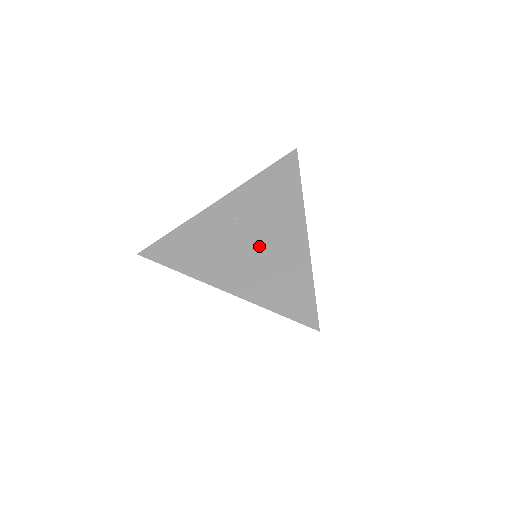
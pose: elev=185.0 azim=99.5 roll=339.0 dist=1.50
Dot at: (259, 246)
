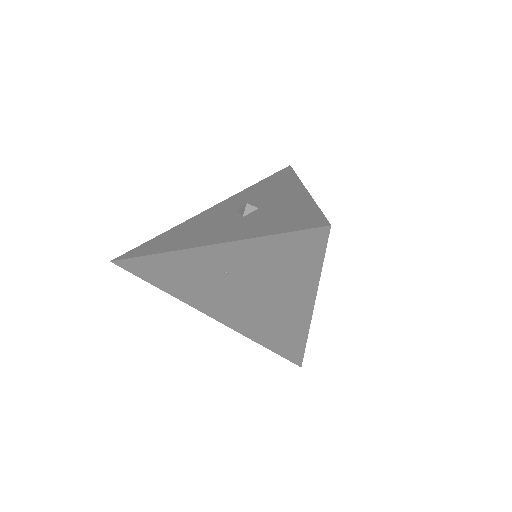
Dot at: (253, 305)
